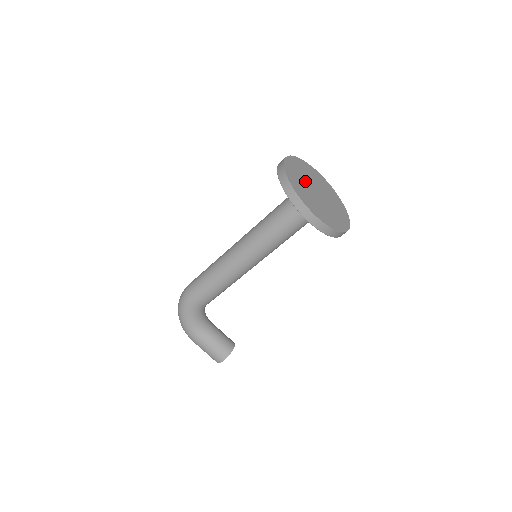
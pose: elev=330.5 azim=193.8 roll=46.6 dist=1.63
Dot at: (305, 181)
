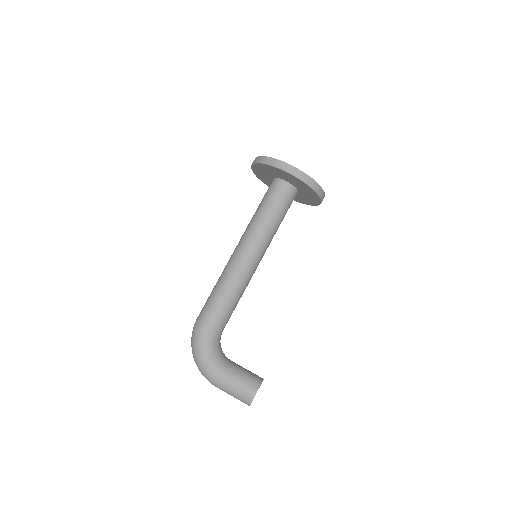
Dot at: occluded
